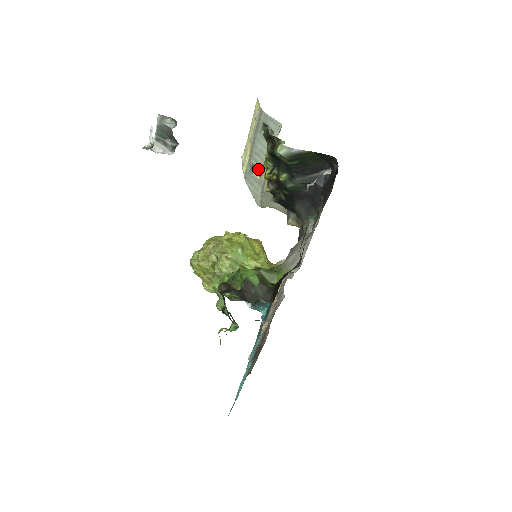
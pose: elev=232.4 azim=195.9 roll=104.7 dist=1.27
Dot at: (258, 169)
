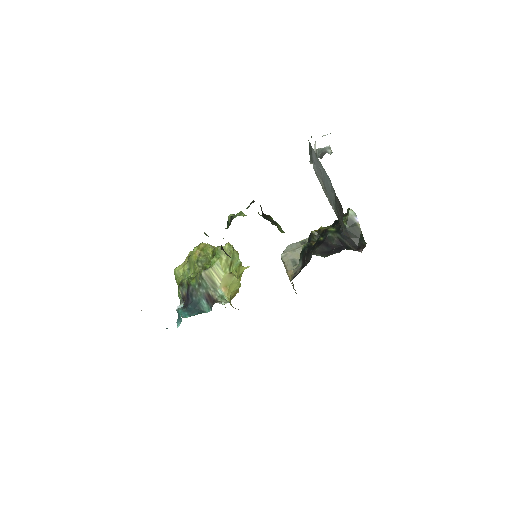
Dot at: (306, 242)
